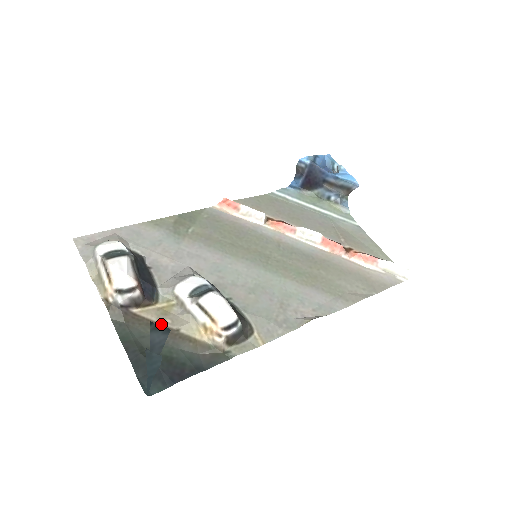
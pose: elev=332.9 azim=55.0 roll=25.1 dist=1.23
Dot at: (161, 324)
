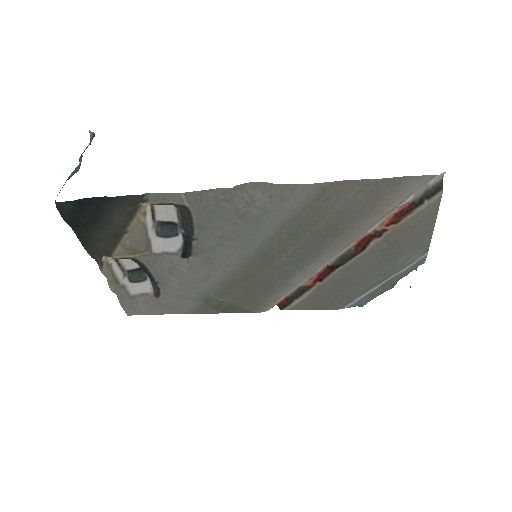
Dot at: (120, 242)
